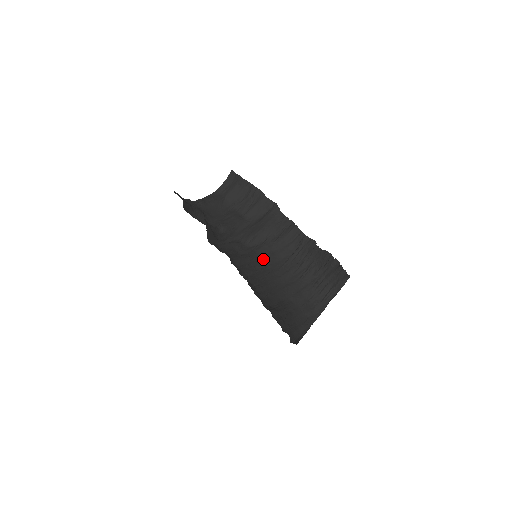
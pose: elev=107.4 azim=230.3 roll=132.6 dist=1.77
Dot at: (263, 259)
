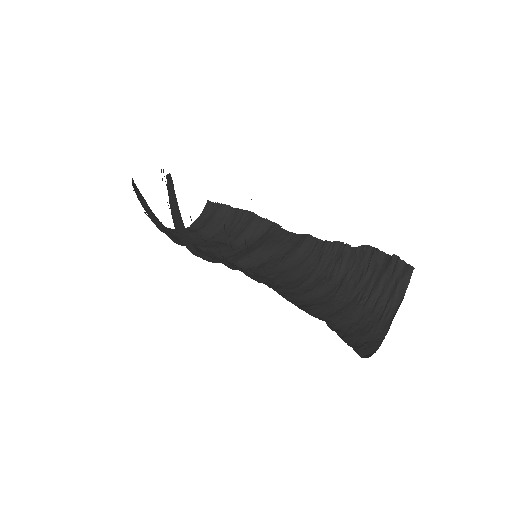
Dot at: (268, 277)
